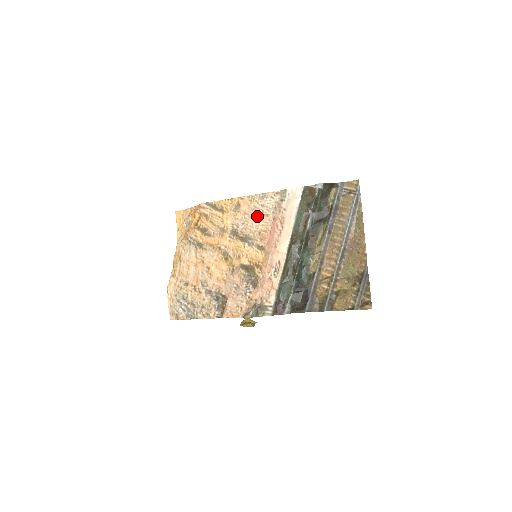
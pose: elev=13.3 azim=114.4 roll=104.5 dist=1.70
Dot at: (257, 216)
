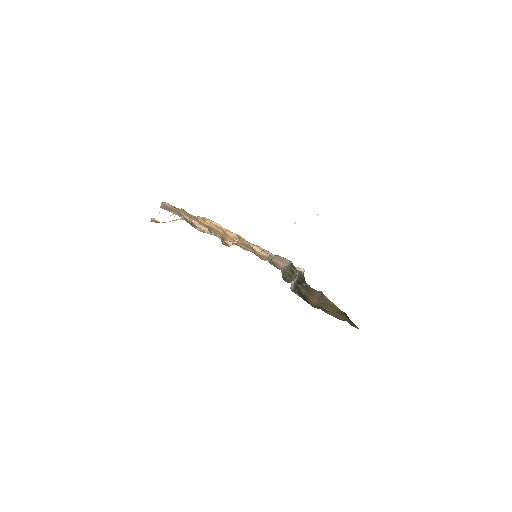
Dot at: (257, 248)
